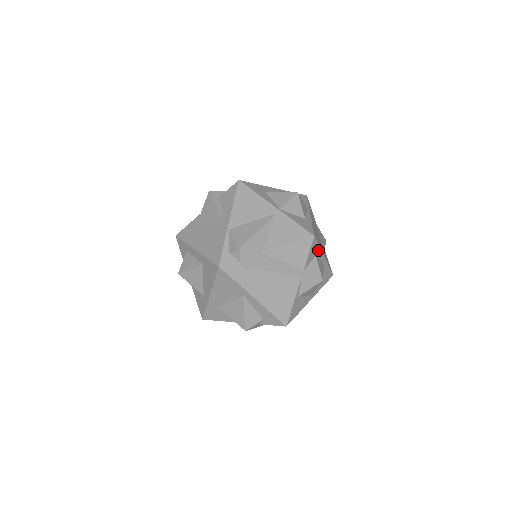
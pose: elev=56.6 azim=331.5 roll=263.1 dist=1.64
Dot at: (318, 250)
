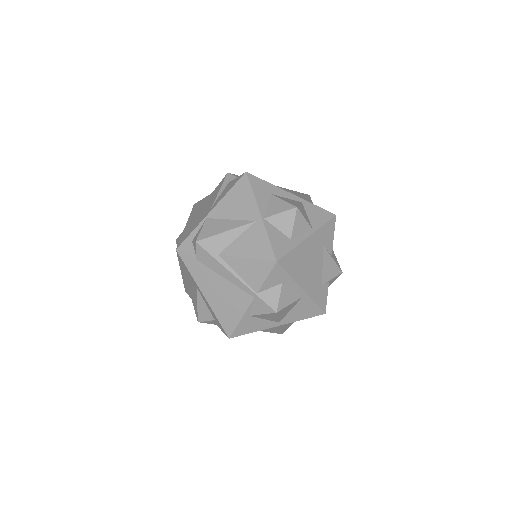
Dot at: (288, 279)
